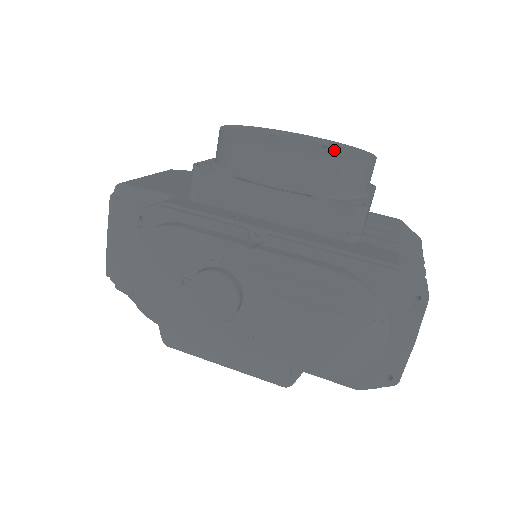
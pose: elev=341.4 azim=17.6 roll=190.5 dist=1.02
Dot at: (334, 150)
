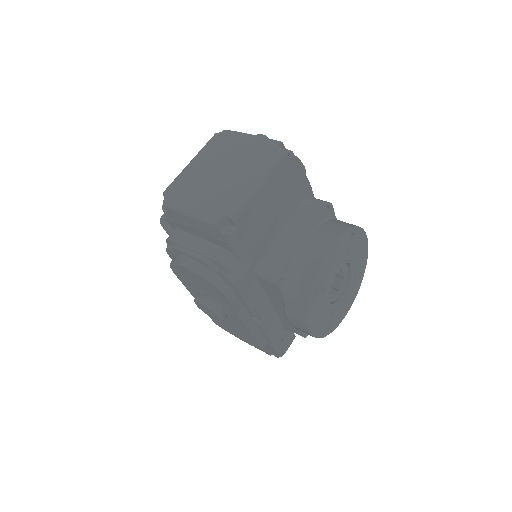
Dot at: (340, 305)
